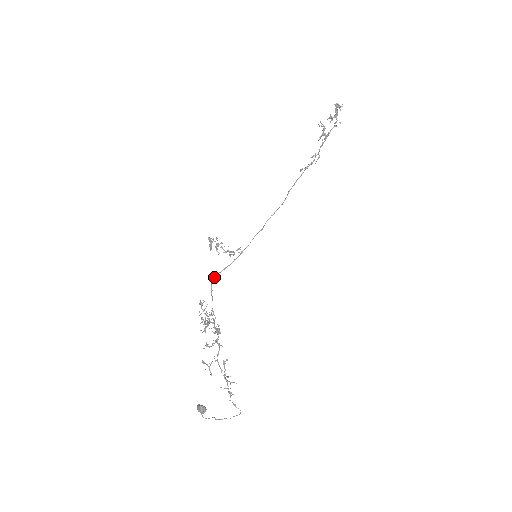
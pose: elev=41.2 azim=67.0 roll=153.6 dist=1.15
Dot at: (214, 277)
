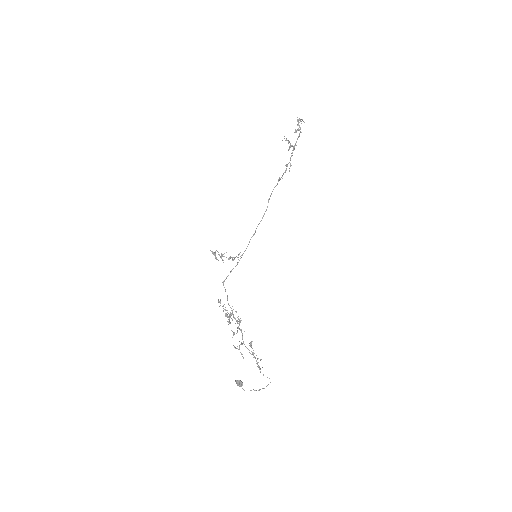
Dot at: occluded
